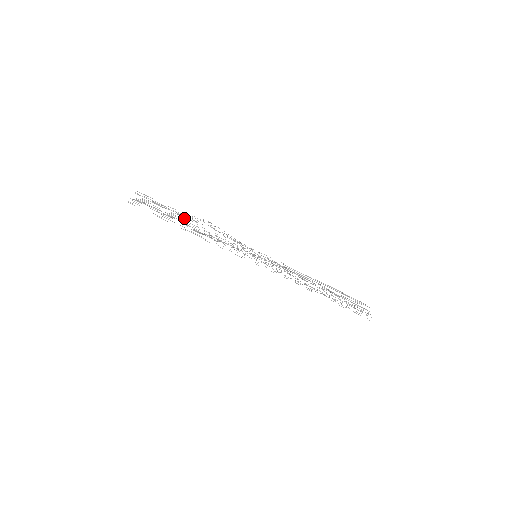
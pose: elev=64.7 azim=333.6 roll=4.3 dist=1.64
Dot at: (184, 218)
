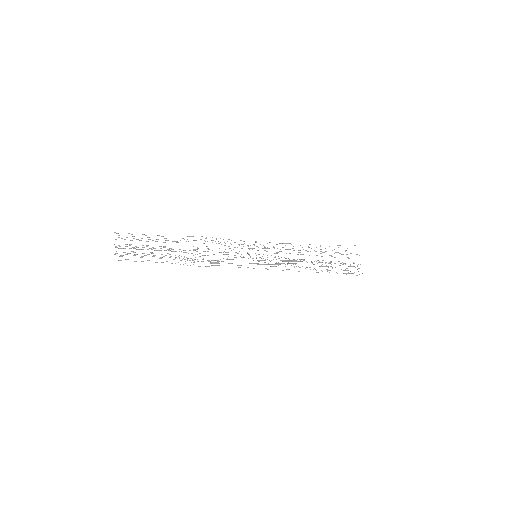
Dot at: occluded
